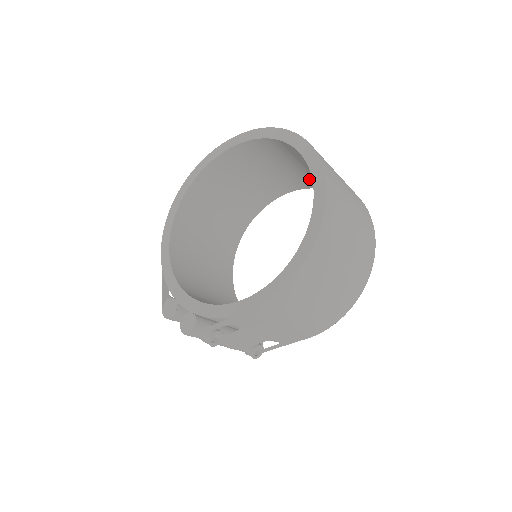
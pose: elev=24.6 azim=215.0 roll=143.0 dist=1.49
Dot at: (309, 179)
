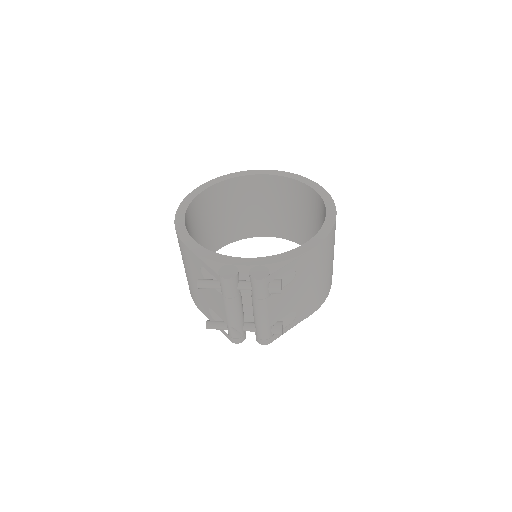
Dot at: (255, 225)
